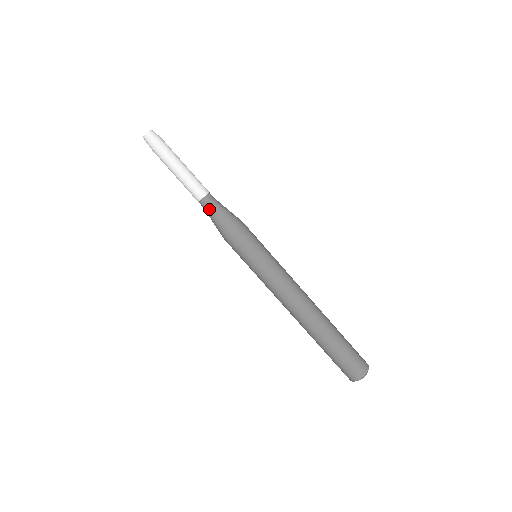
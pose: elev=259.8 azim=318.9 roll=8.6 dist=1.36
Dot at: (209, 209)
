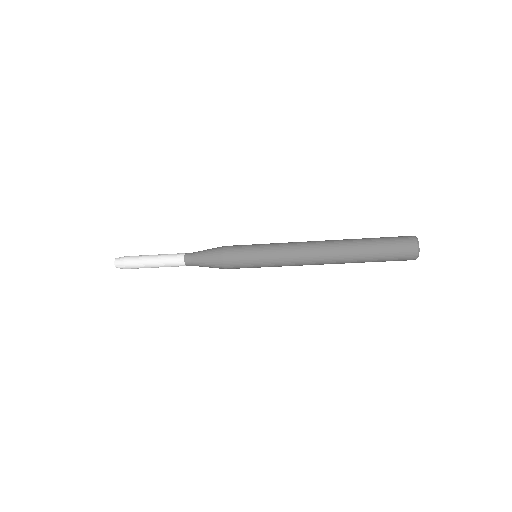
Dot at: occluded
